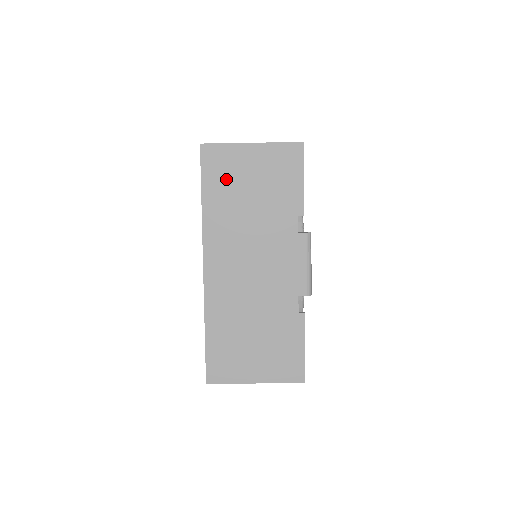
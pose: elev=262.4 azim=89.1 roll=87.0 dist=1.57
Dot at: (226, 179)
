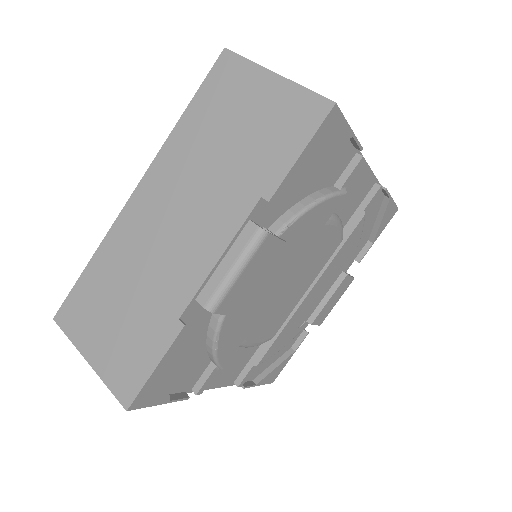
Dot at: (221, 103)
